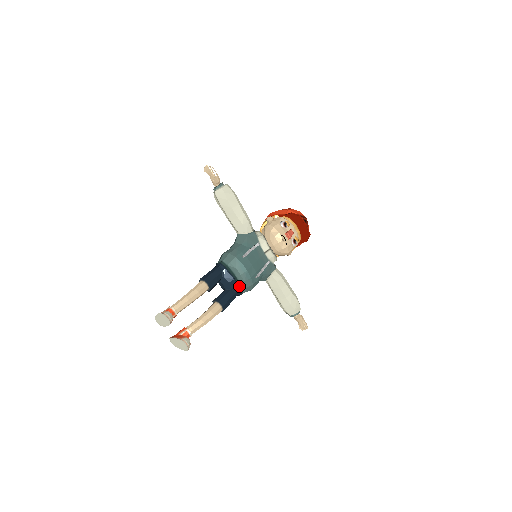
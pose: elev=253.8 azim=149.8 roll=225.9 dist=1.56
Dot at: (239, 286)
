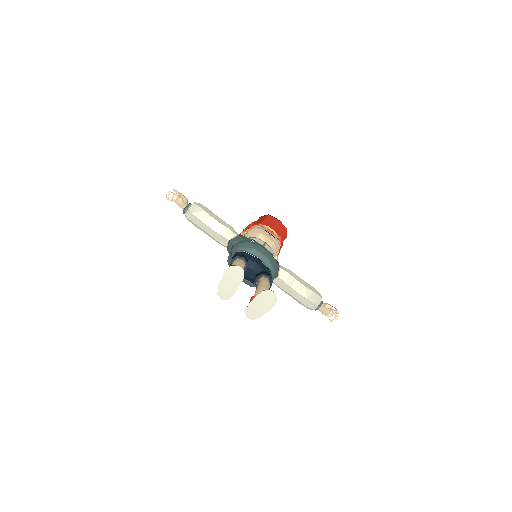
Dot at: (266, 267)
